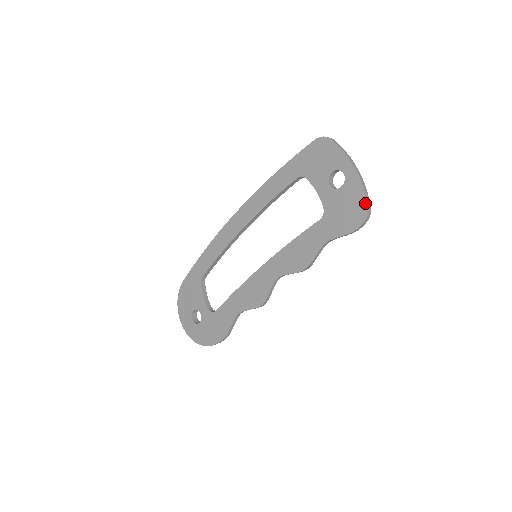
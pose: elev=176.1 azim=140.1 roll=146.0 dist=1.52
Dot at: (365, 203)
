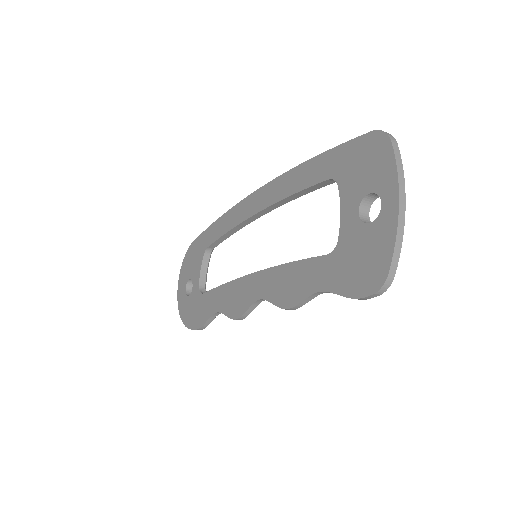
Dot at: (386, 267)
